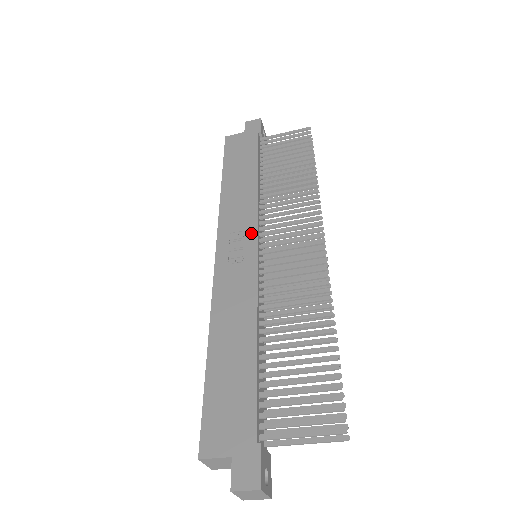
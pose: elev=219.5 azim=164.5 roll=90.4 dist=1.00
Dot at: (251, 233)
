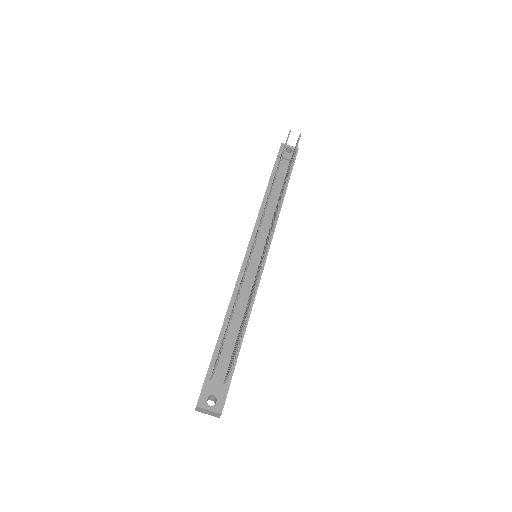
Dot at: occluded
